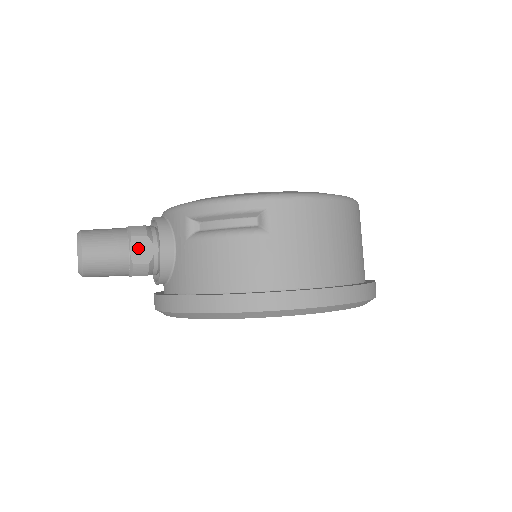
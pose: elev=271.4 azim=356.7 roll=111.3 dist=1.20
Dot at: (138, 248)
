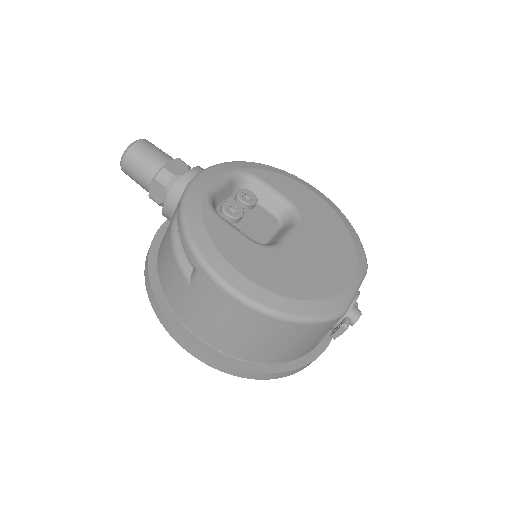
Dot at: (156, 189)
